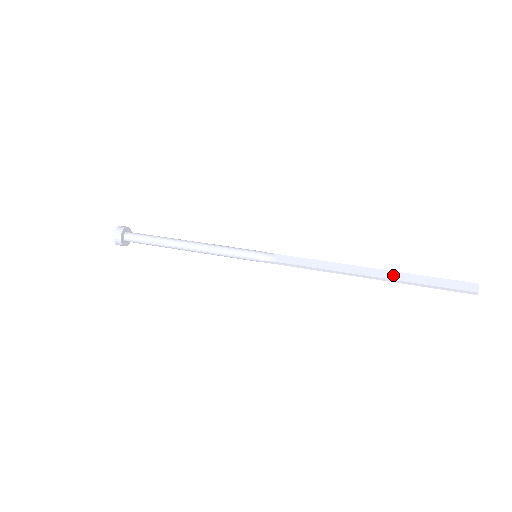
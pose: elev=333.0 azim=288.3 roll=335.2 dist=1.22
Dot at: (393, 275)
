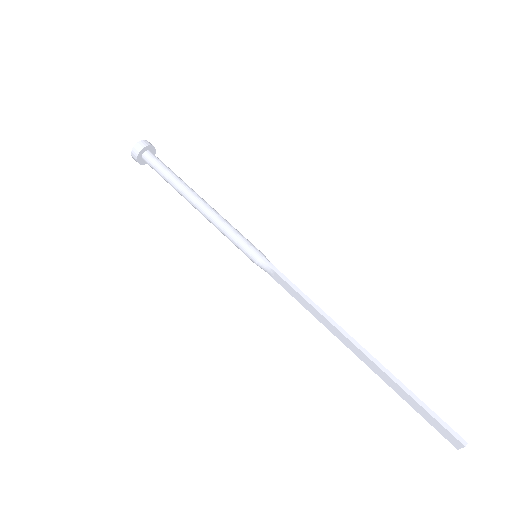
Dot at: (379, 372)
